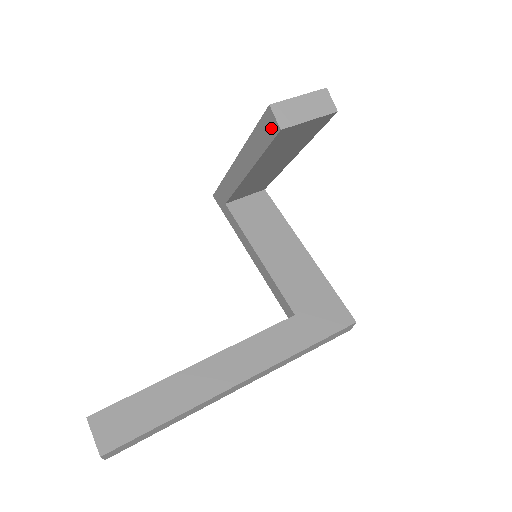
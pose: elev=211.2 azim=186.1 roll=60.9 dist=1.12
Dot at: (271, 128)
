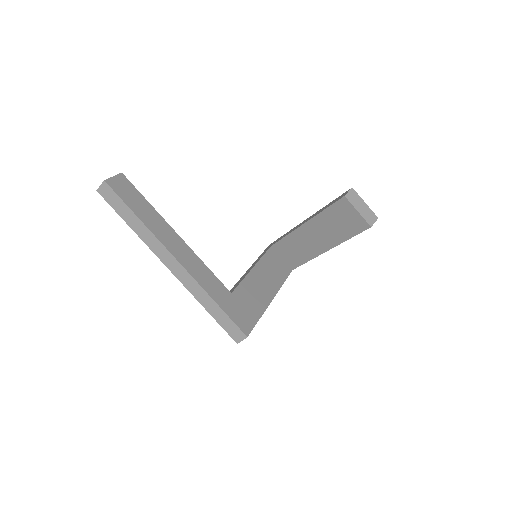
Dot at: (341, 197)
